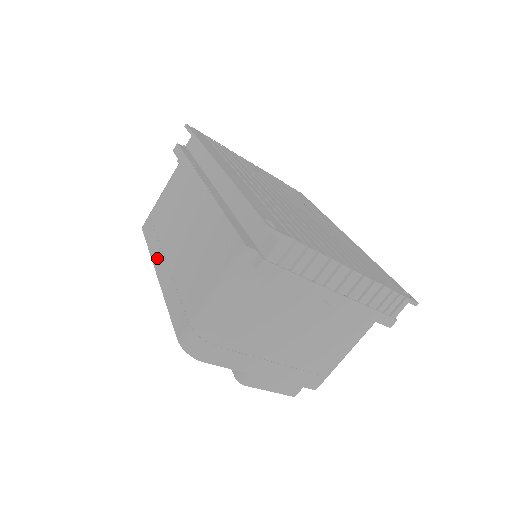
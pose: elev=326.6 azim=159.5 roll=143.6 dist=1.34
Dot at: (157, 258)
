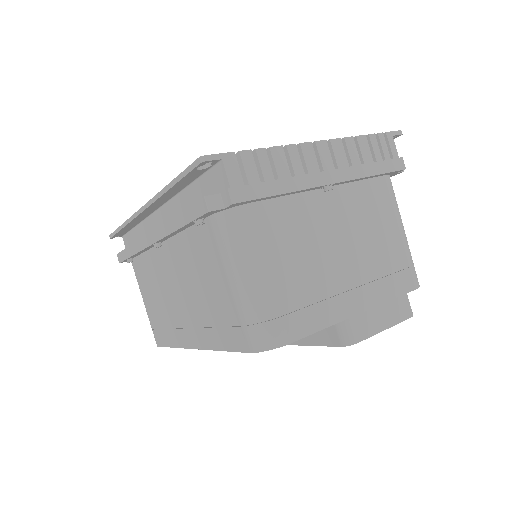
Dot at: (182, 339)
